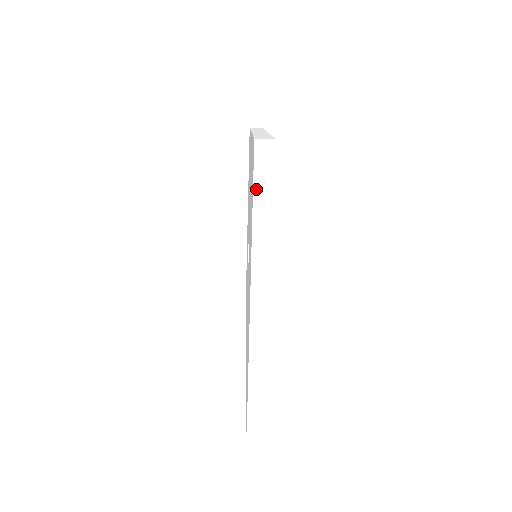
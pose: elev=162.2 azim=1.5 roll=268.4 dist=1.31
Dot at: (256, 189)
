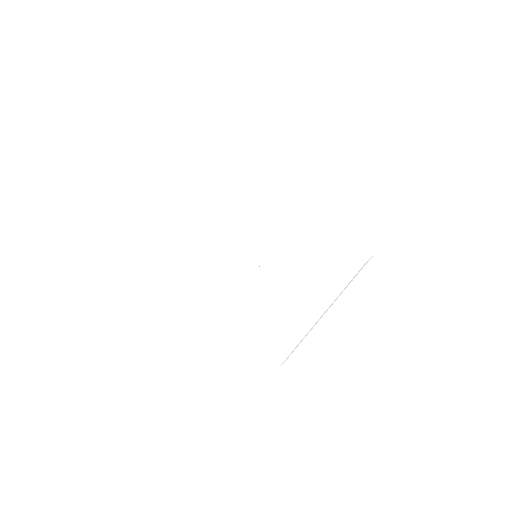
Dot at: occluded
